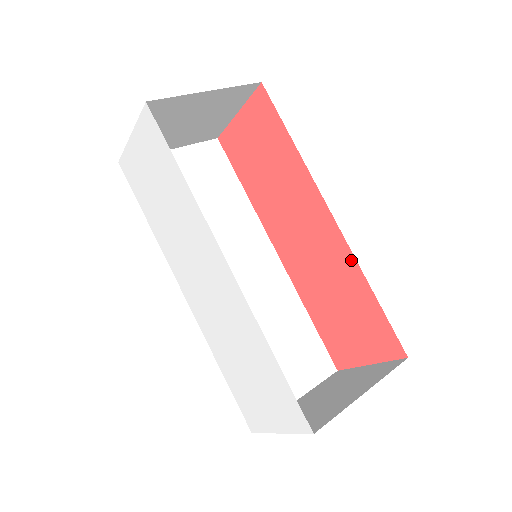
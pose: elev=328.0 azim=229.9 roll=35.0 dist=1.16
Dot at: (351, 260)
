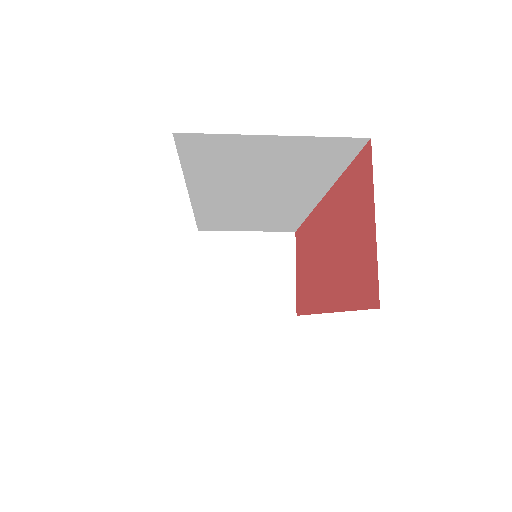
Dot at: (332, 194)
